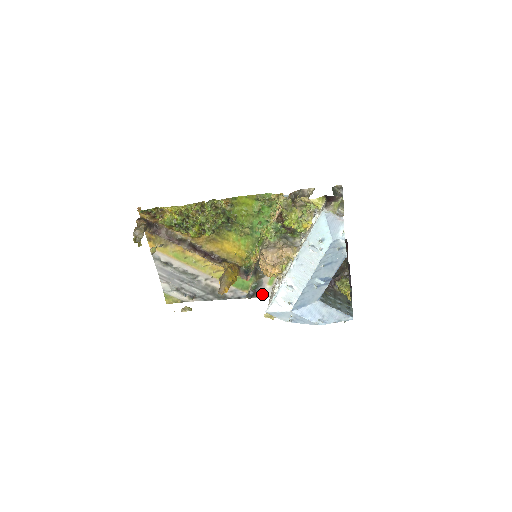
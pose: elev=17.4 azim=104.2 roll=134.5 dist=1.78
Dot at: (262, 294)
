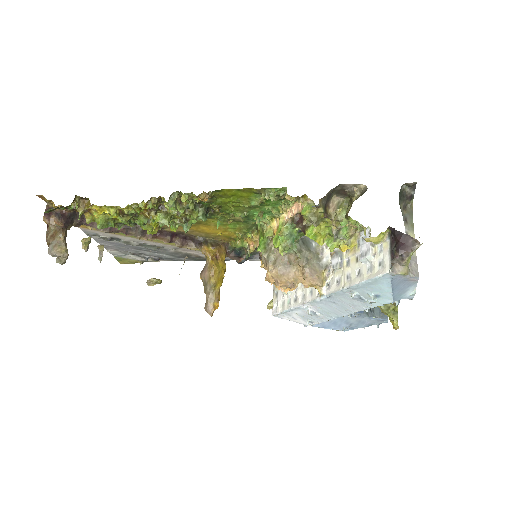
Dot at: (258, 259)
